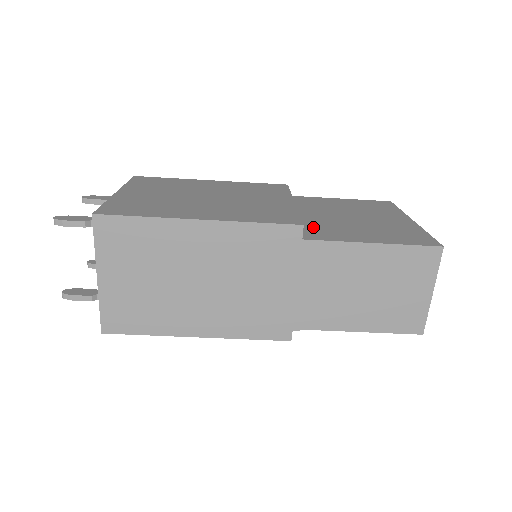
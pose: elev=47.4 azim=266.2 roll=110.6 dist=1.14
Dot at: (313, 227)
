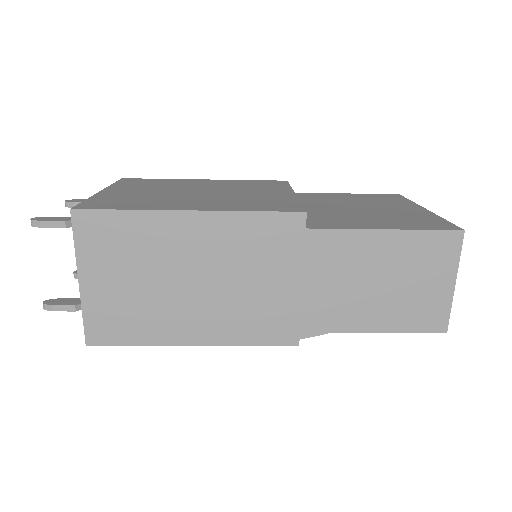
Dot at: (317, 217)
